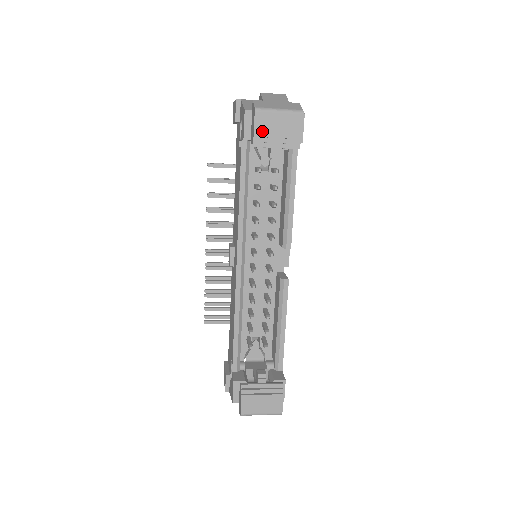
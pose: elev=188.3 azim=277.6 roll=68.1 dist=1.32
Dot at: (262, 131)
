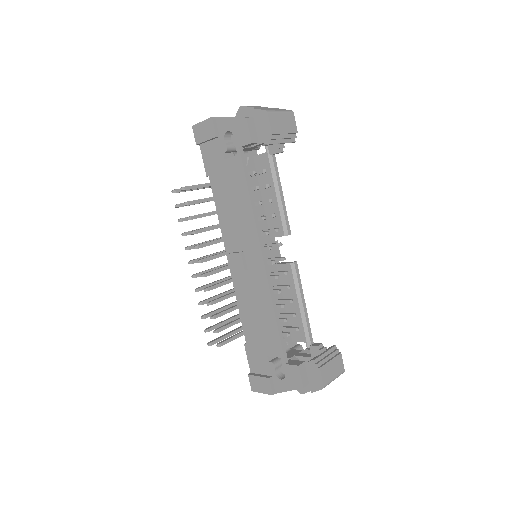
Dot at: (276, 129)
